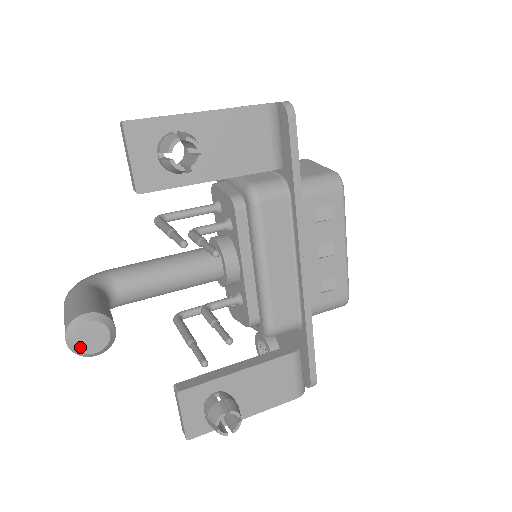
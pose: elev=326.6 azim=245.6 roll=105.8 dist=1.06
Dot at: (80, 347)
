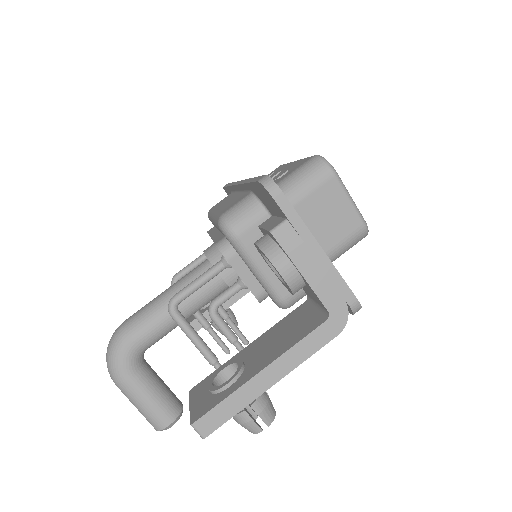
Dot at: occluded
